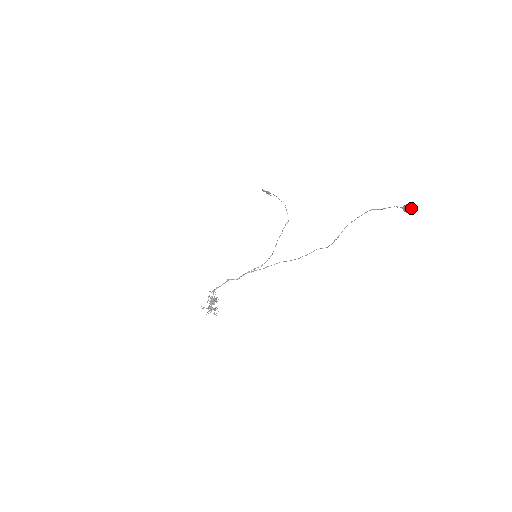
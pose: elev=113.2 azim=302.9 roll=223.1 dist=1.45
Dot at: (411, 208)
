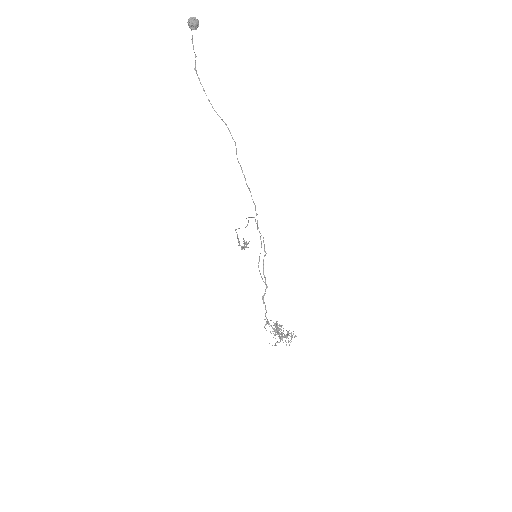
Dot at: (192, 19)
